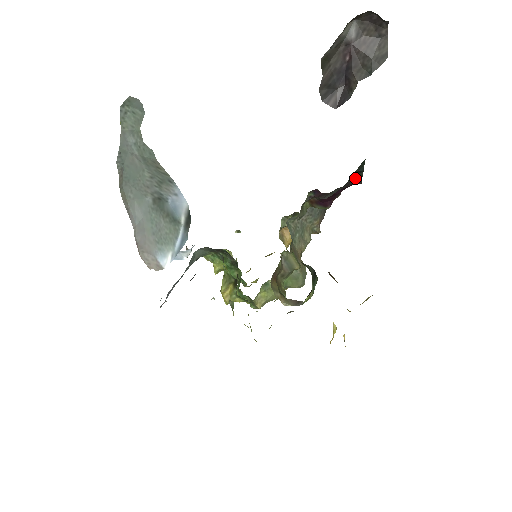
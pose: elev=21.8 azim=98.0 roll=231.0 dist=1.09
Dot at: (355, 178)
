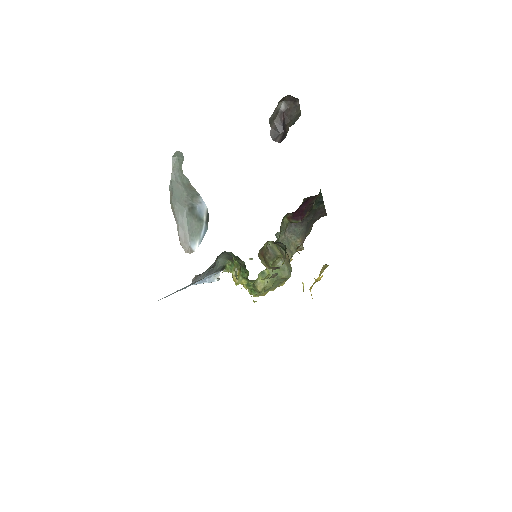
Dot at: (321, 209)
